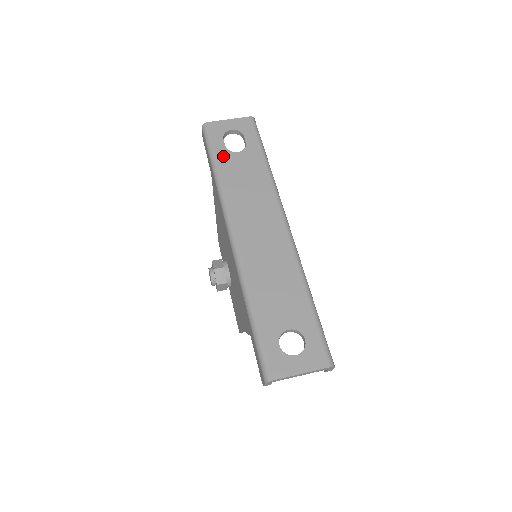
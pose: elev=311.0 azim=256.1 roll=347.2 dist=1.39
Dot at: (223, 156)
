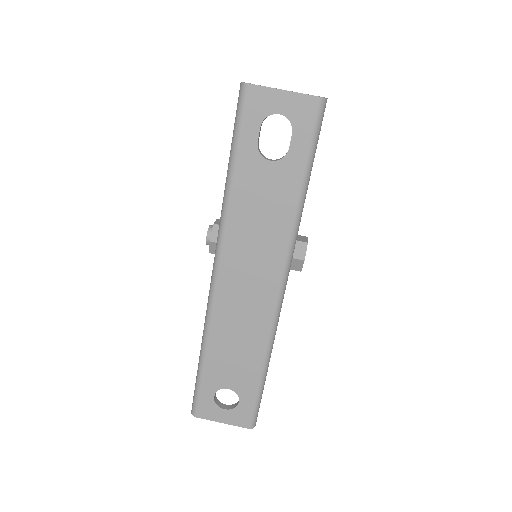
Dot at: (247, 160)
